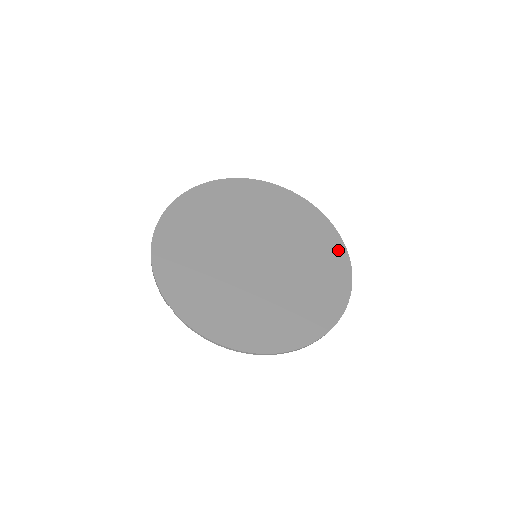
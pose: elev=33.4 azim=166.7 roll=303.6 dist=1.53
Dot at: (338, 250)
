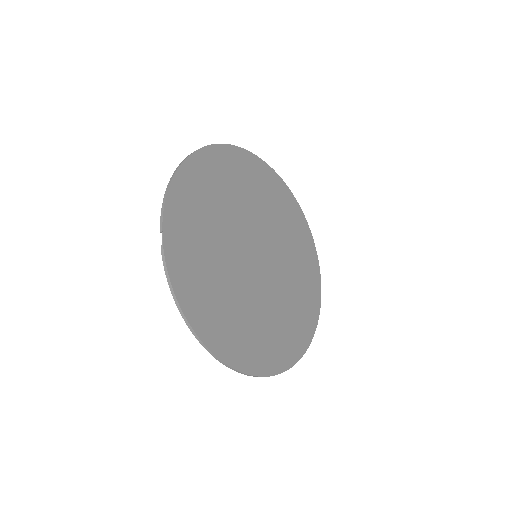
Dot at: (314, 308)
